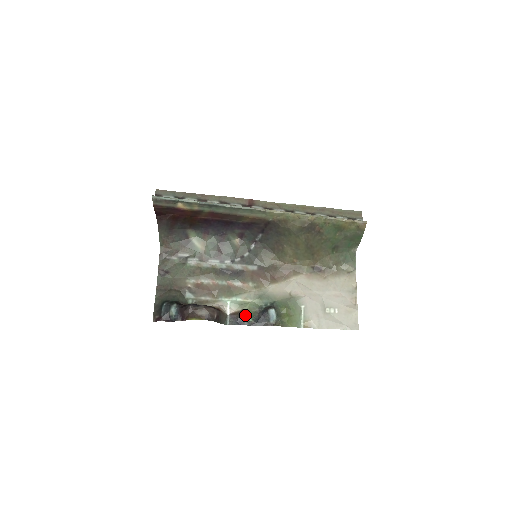
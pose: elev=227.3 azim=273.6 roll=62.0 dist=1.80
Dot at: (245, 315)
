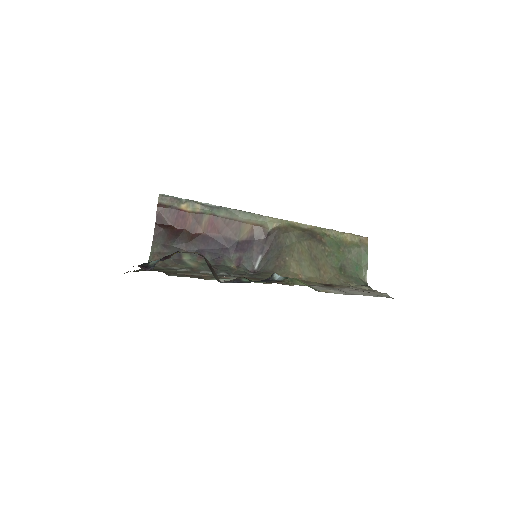
Dot at: (244, 279)
